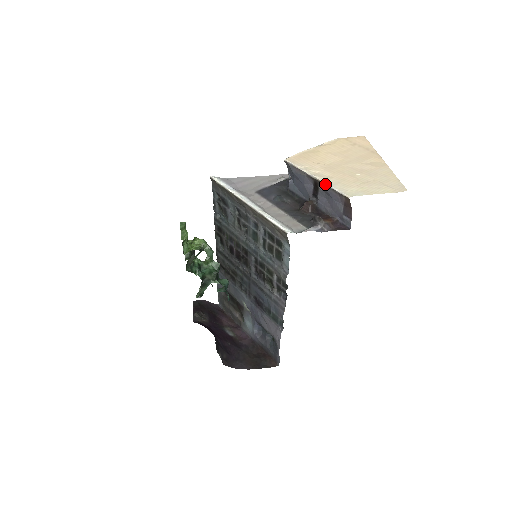
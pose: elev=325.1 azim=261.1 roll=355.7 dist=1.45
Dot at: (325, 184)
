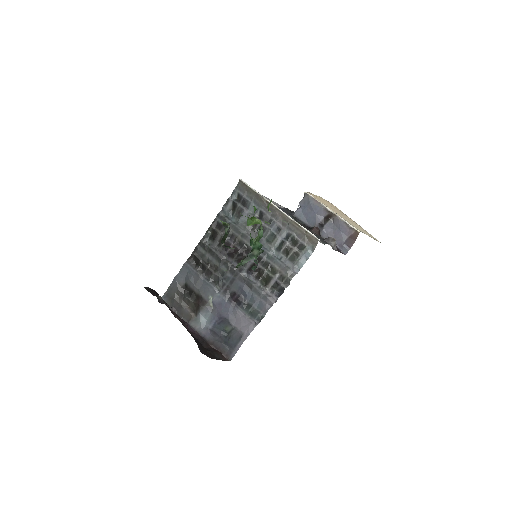
Dot at: (341, 218)
